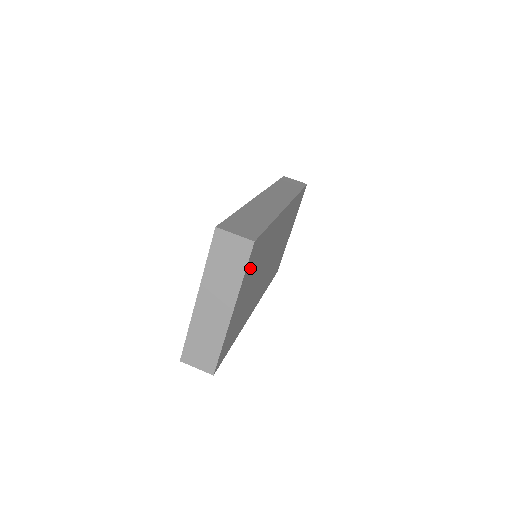
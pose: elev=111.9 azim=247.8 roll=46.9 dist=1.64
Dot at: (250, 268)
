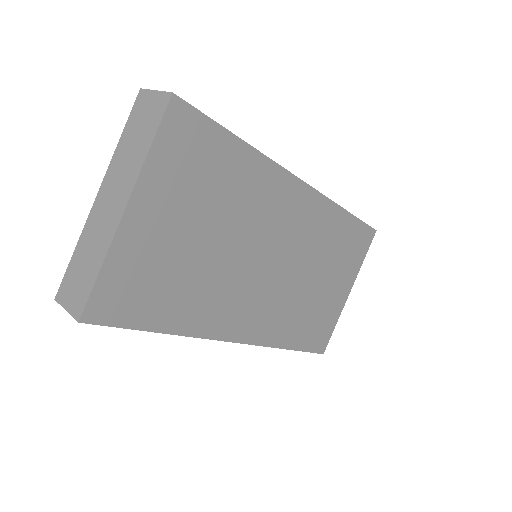
Dot at: (177, 162)
